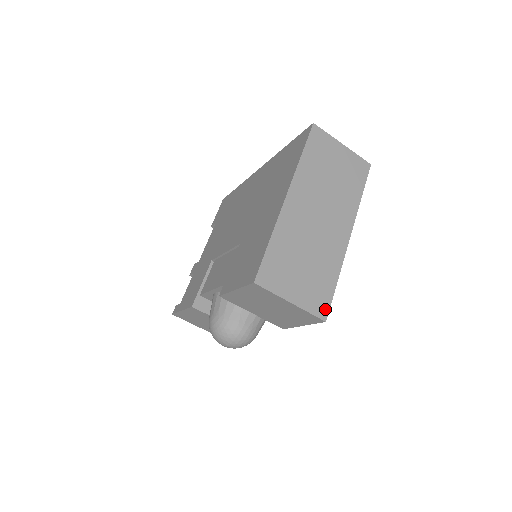
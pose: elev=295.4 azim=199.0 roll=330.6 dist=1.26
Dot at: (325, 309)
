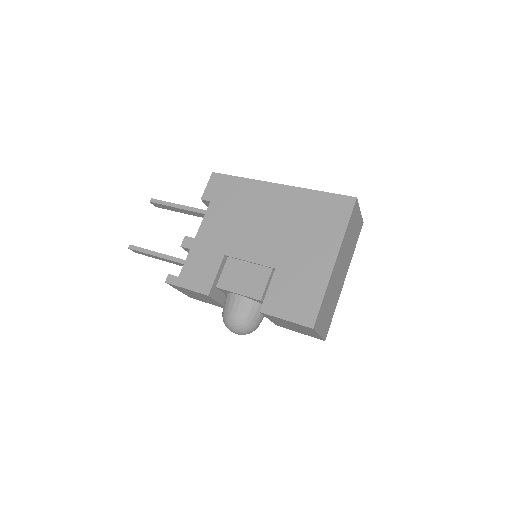
Dot at: (327, 333)
